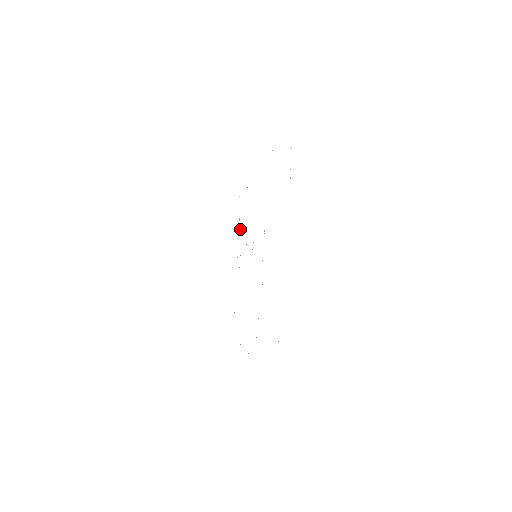
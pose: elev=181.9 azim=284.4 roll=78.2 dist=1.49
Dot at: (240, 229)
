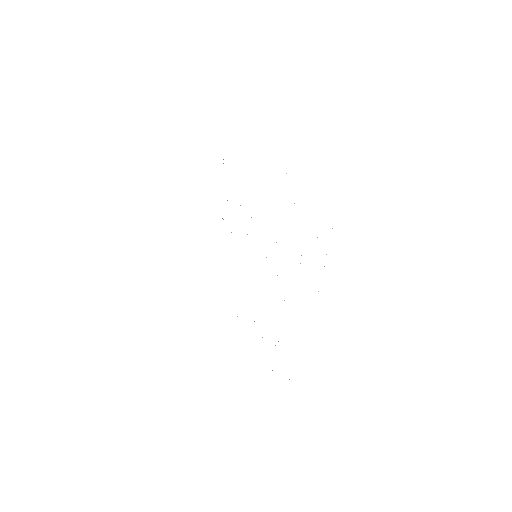
Dot at: occluded
